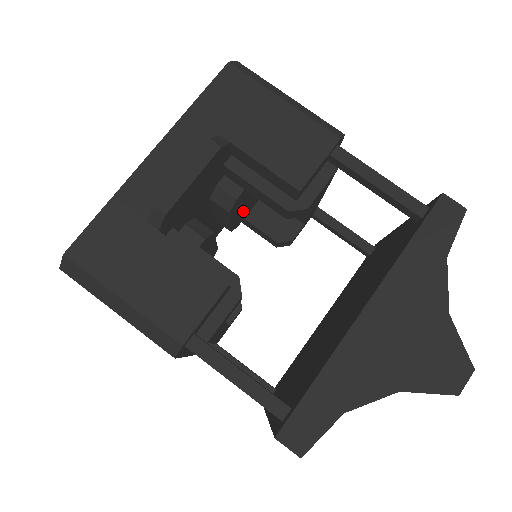
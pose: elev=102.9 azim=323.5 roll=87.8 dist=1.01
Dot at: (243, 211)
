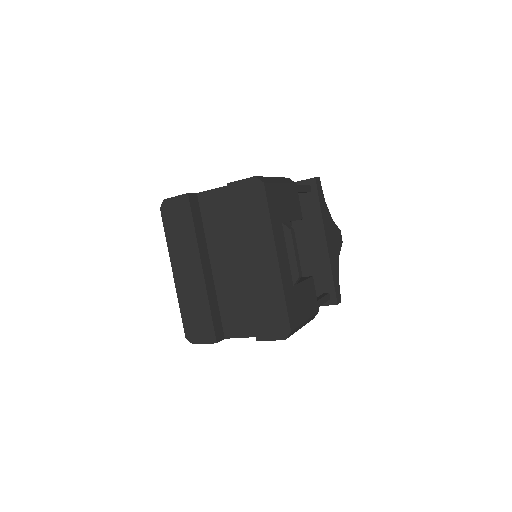
Dot at: occluded
